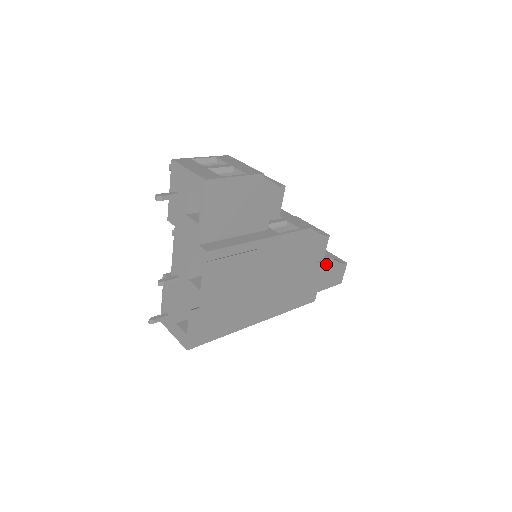
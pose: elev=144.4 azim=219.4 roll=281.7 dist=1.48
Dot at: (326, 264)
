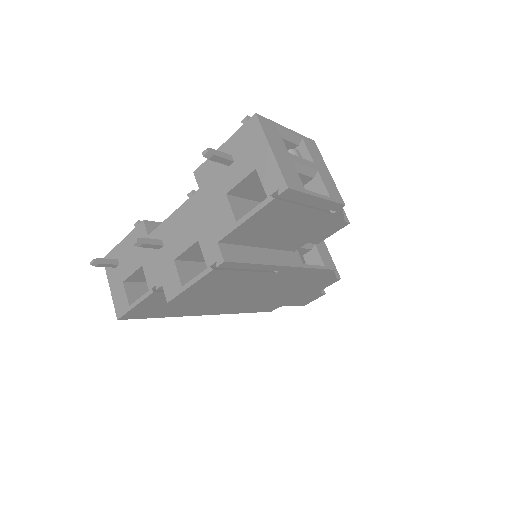
Dot at: occluded
